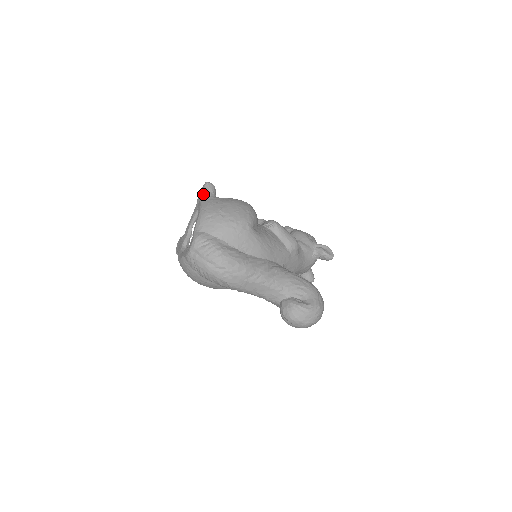
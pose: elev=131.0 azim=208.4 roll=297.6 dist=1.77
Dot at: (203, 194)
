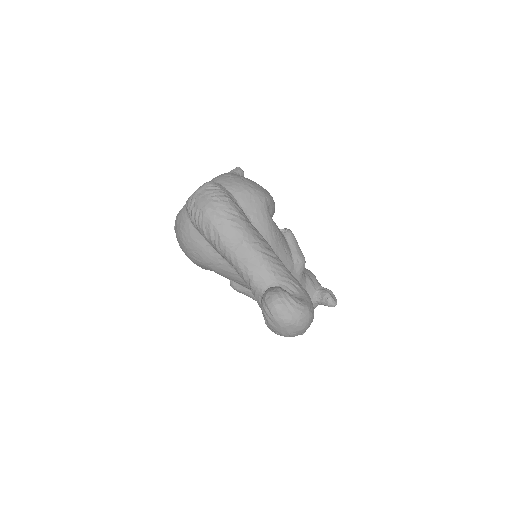
Dot at: (231, 171)
